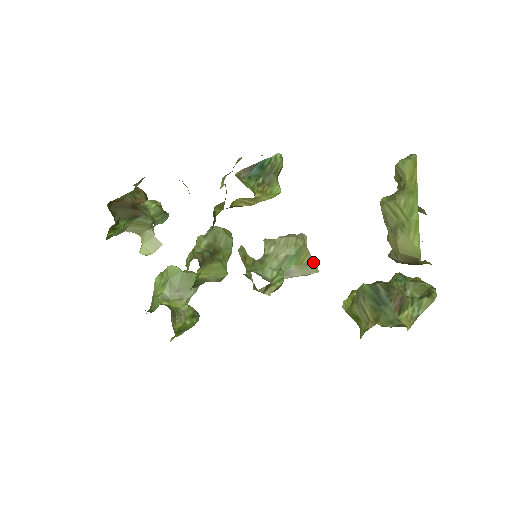
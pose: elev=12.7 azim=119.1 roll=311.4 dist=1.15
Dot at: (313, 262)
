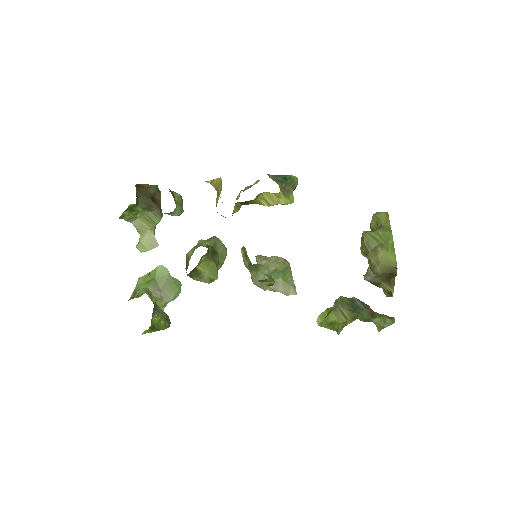
Dot at: (293, 284)
